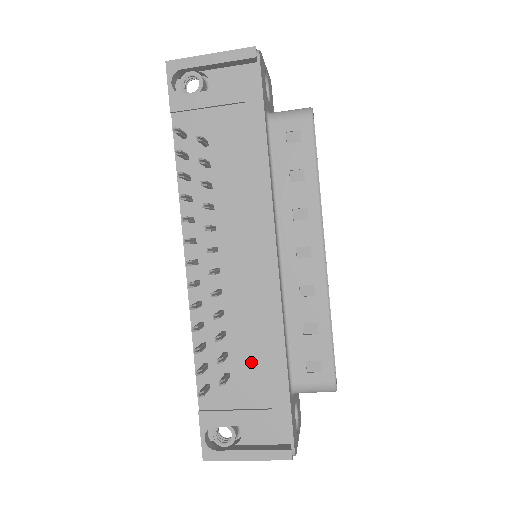
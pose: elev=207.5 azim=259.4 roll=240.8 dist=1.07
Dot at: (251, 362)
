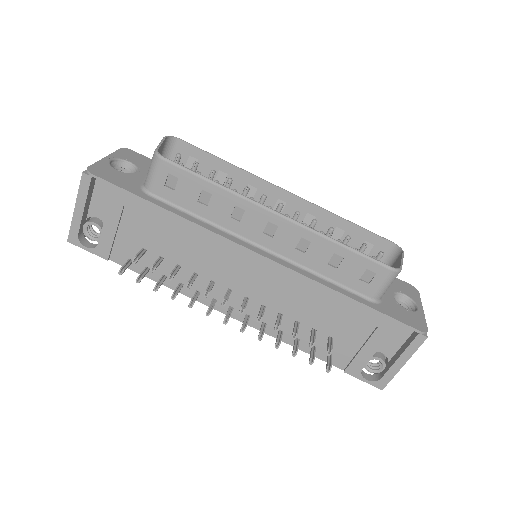
Dot at: (331, 319)
